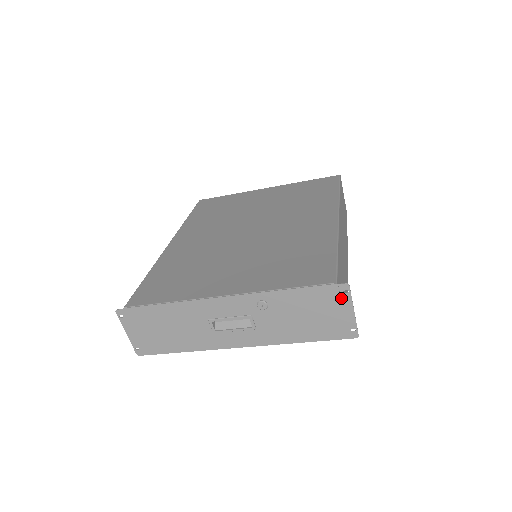
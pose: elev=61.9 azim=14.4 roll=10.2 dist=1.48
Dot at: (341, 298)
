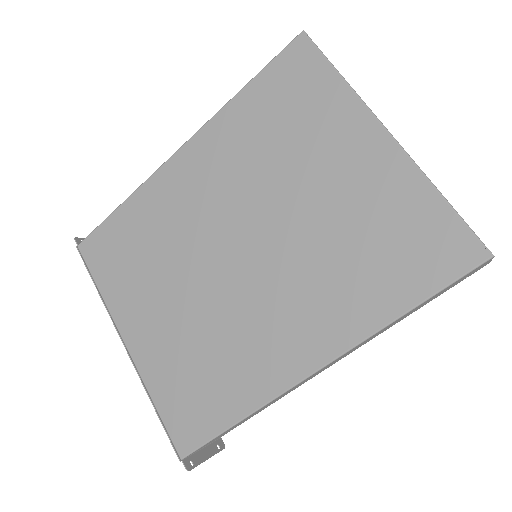
Dot at: (192, 455)
